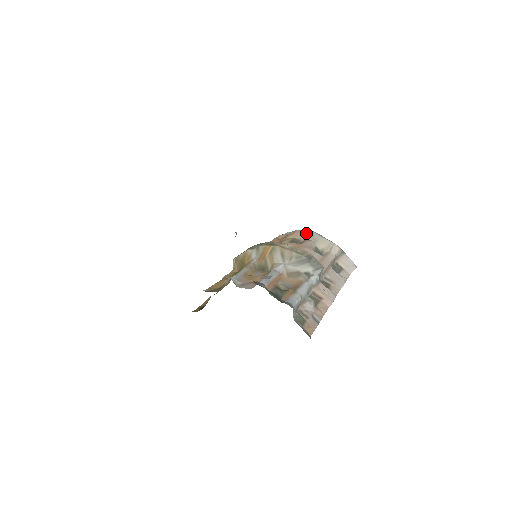
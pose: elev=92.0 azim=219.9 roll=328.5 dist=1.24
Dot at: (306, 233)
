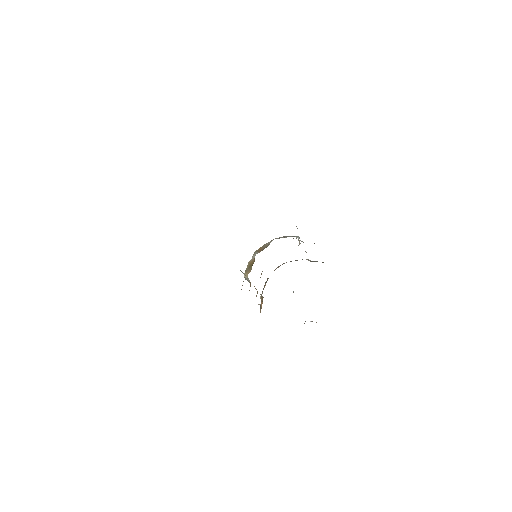
Dot at: (279, 266)
